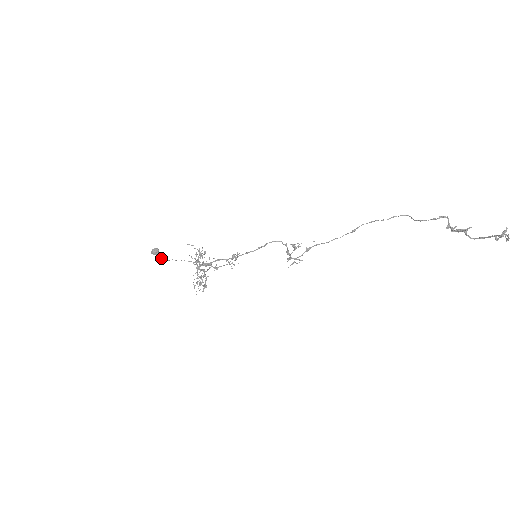
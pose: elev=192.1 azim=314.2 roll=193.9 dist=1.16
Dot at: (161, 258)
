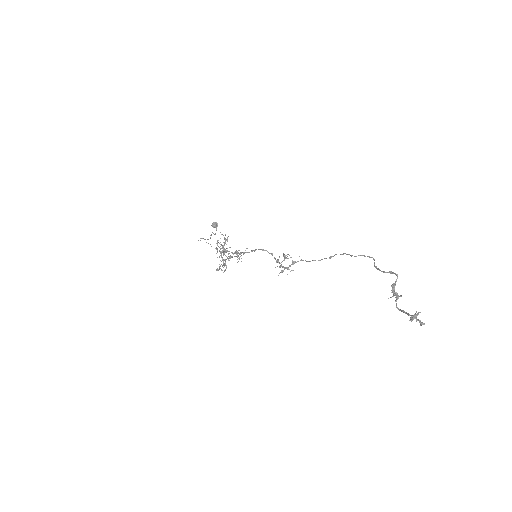
Dot at: occluded
